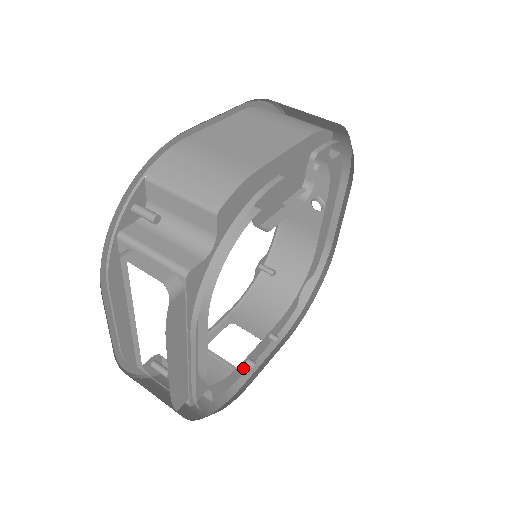
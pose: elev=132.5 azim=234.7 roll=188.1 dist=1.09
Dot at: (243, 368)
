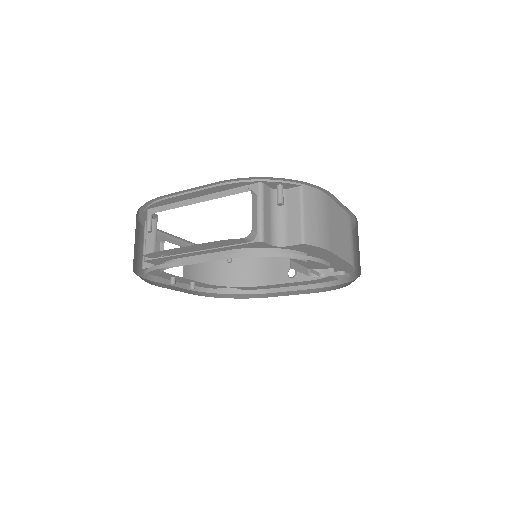
Dot at: (167, 276)
